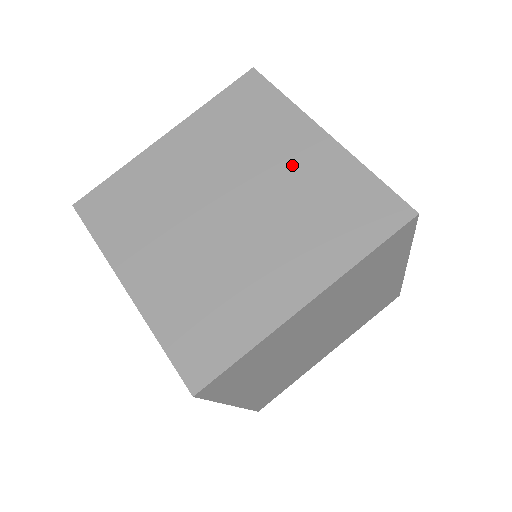
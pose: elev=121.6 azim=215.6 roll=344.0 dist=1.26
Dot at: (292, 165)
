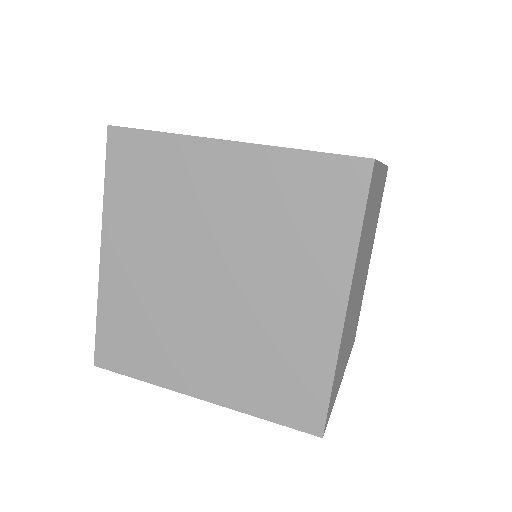
Dot at: occluded
